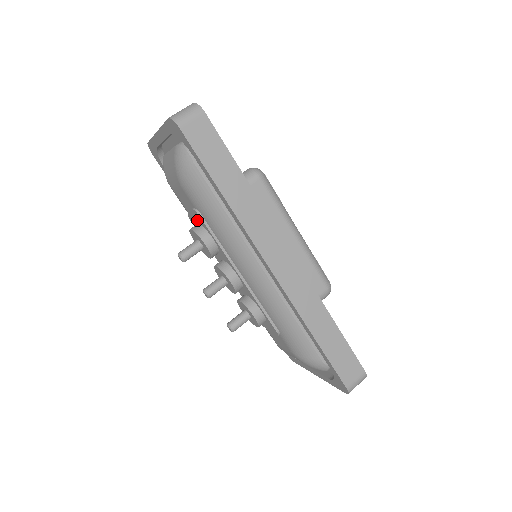
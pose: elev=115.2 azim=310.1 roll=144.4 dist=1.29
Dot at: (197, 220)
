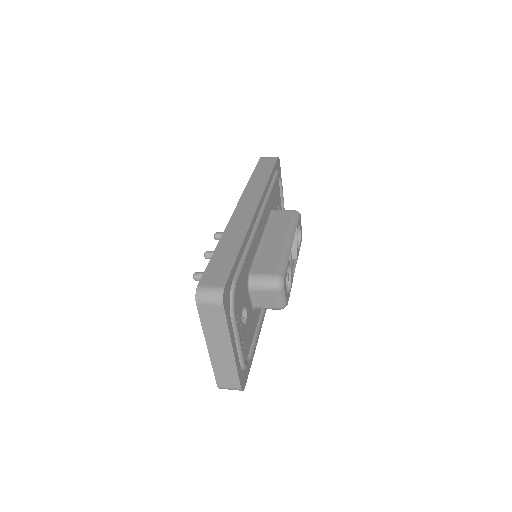
Dot at: occluded
